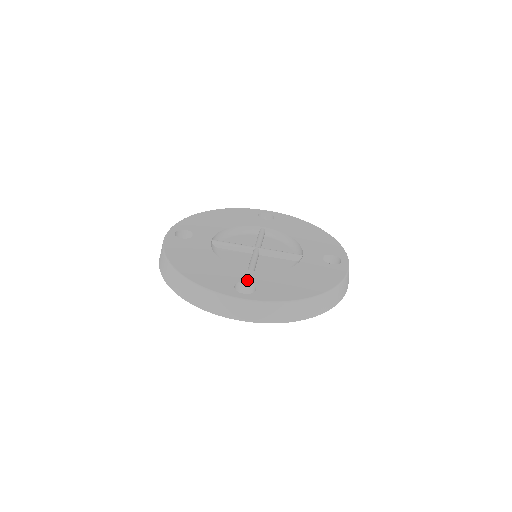
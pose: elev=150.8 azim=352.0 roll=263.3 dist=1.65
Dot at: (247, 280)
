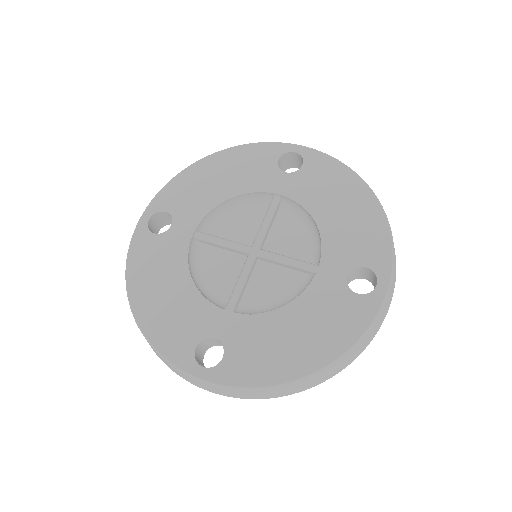
Dot at: (216, 335)
